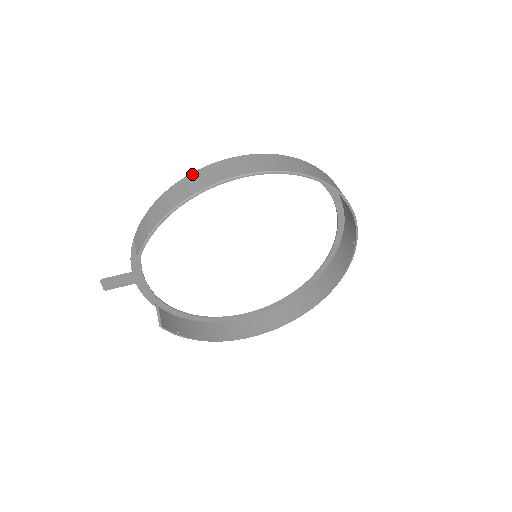
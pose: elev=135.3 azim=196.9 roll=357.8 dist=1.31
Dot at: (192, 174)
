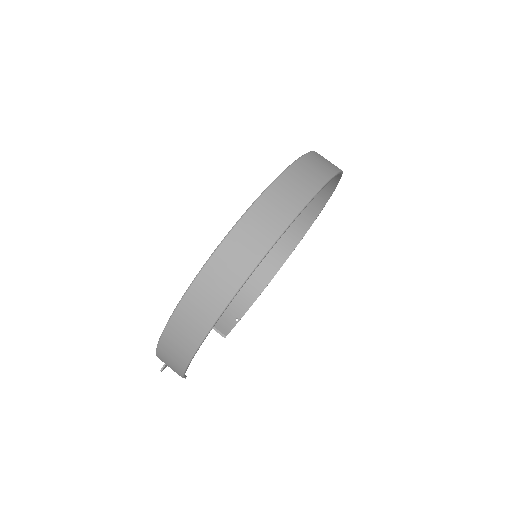
Dot at: (168, 329)
